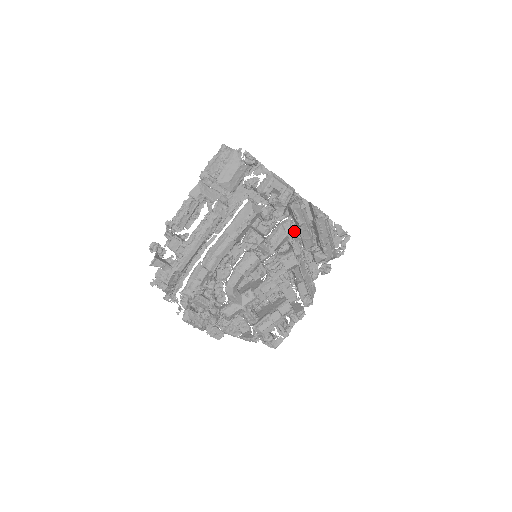
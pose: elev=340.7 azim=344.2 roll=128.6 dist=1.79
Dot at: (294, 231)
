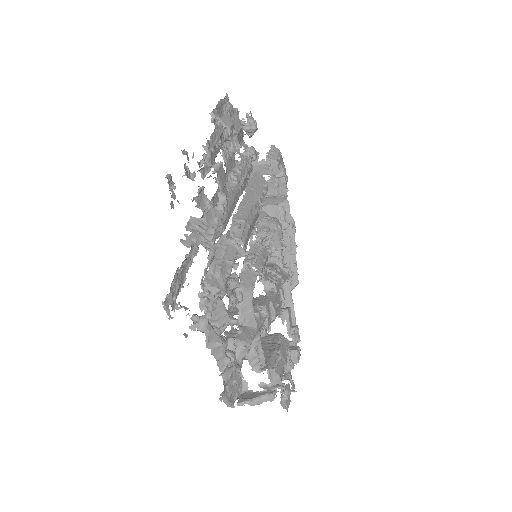
Dot at: occluded
